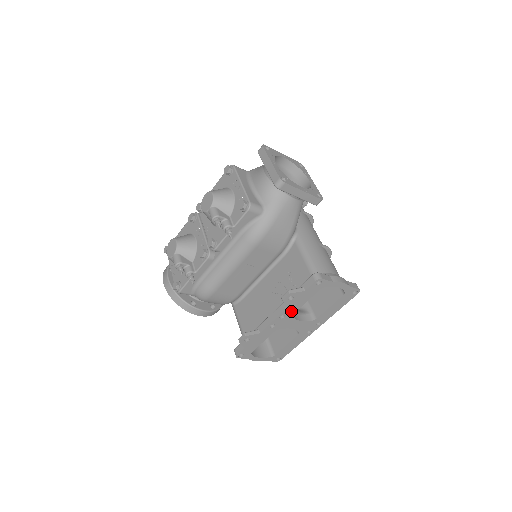
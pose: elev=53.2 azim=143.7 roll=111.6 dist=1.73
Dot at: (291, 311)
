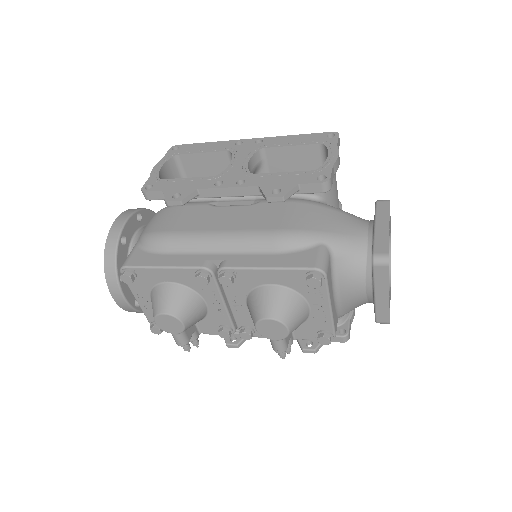
Dot at: occluded
